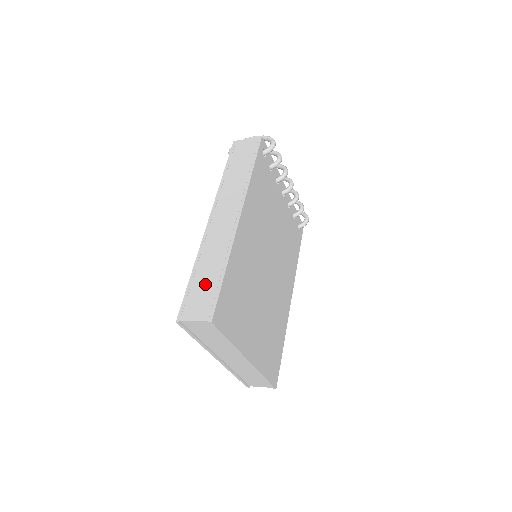
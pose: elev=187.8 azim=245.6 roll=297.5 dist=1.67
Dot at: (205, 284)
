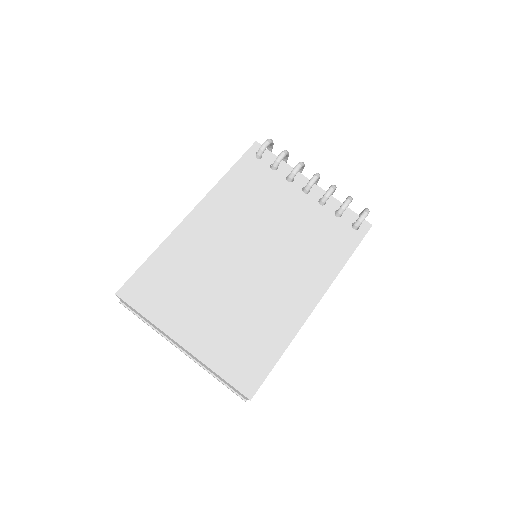
Dot at: occluded
